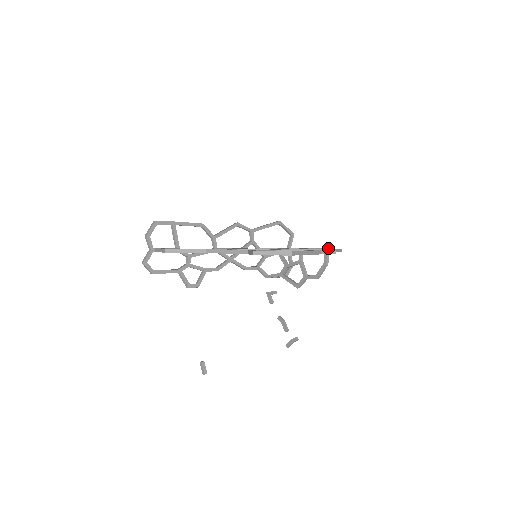
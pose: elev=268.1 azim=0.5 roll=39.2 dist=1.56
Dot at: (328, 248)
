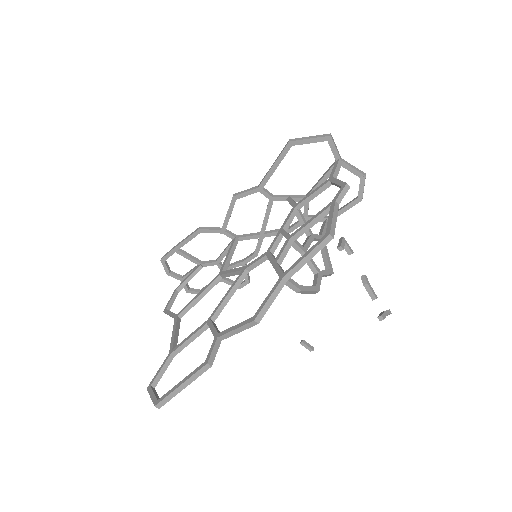
Dot at: (331, 212)
